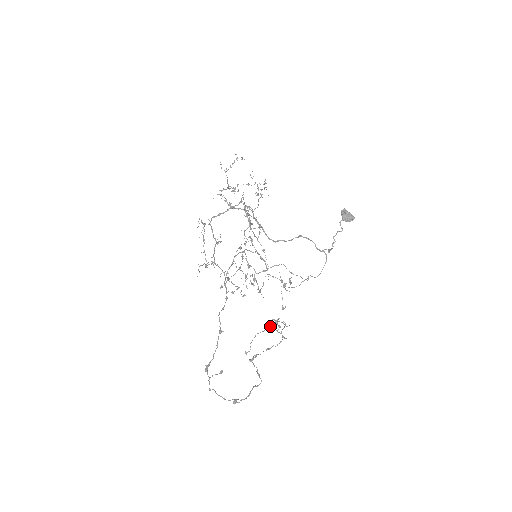
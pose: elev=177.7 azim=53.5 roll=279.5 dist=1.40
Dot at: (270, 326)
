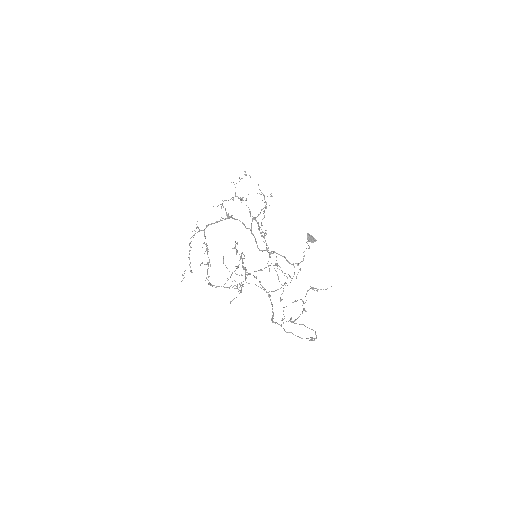
Dot at: (292, 302)
